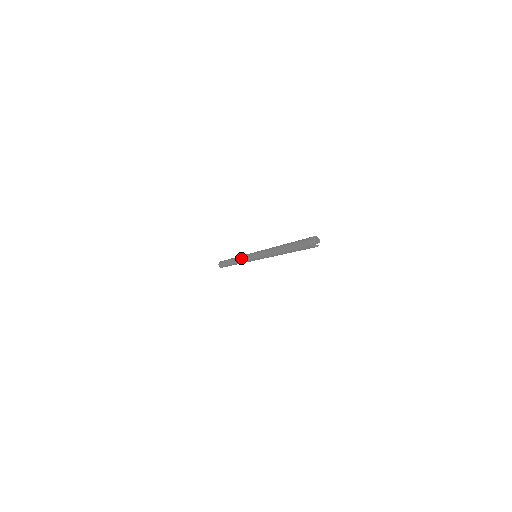
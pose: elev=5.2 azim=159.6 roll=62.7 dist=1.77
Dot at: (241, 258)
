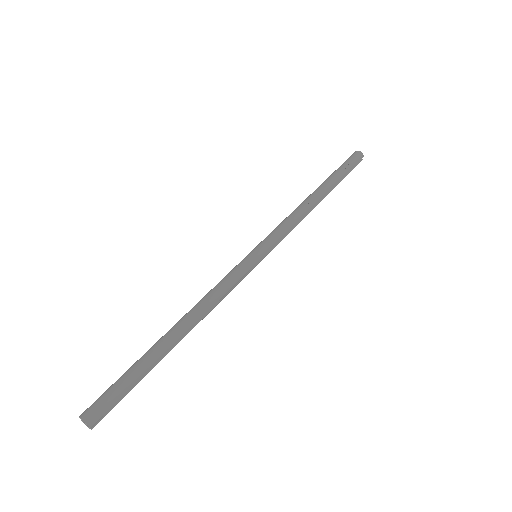
Dot at: occluded
